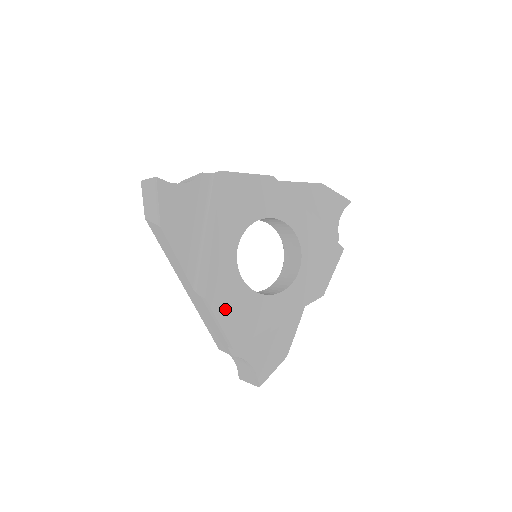
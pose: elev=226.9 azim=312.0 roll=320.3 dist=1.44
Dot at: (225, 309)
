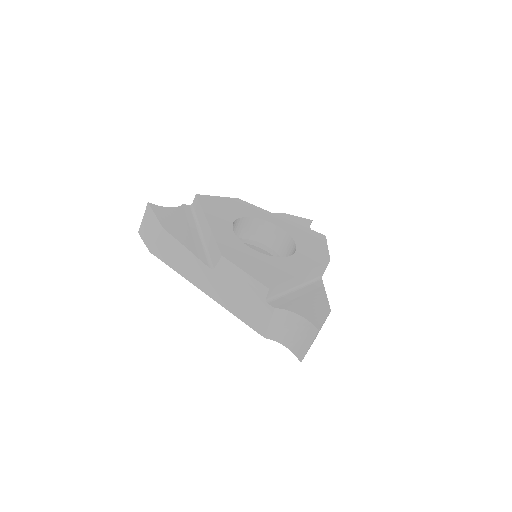
Dot at: (244, 263)
